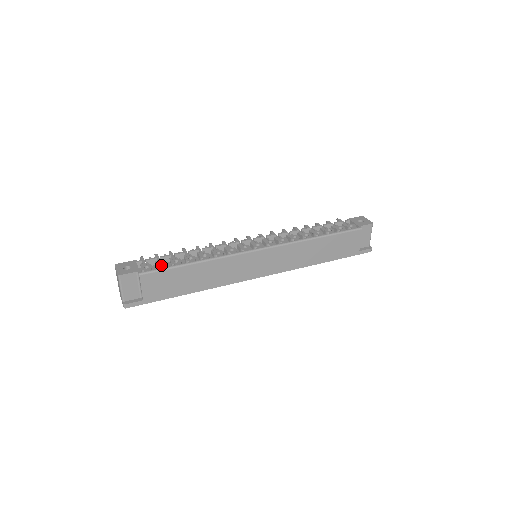
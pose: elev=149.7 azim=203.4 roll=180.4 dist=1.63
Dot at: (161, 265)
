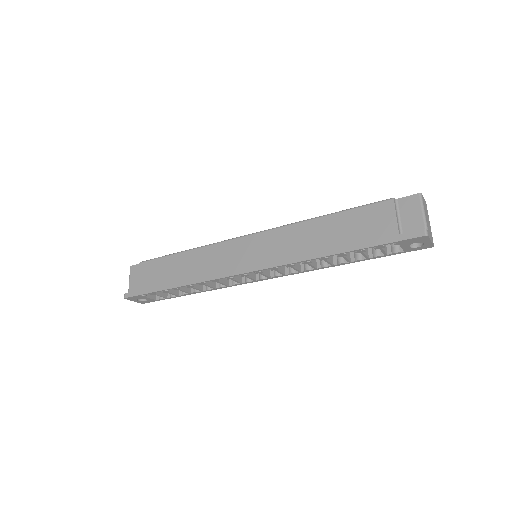
Dot at: occluded
